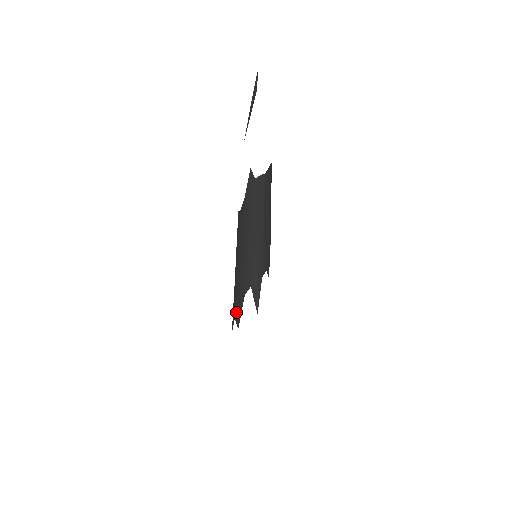
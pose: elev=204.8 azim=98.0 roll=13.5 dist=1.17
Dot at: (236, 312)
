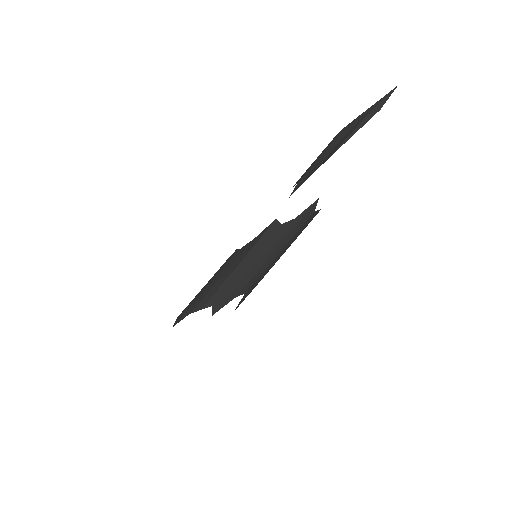
Dot at: (218, 302)
